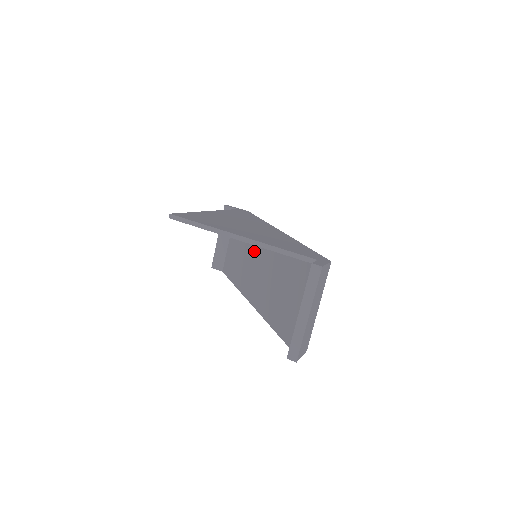
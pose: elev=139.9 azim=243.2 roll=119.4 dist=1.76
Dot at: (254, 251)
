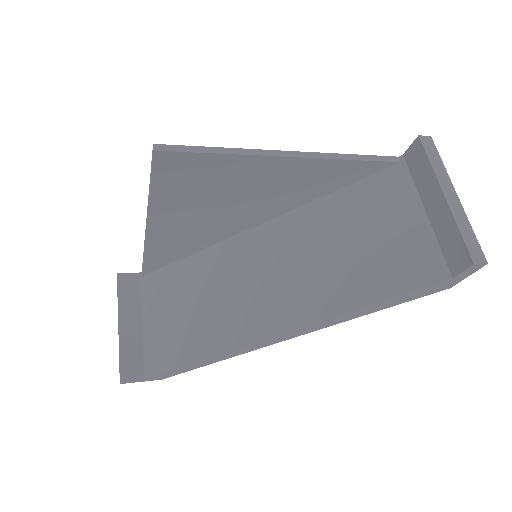
Dot at: (233, 270)
